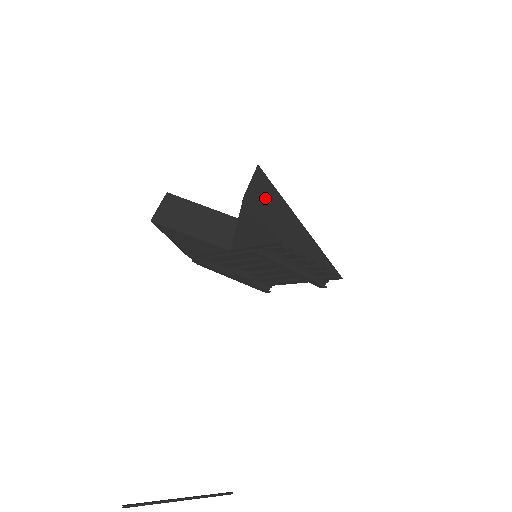
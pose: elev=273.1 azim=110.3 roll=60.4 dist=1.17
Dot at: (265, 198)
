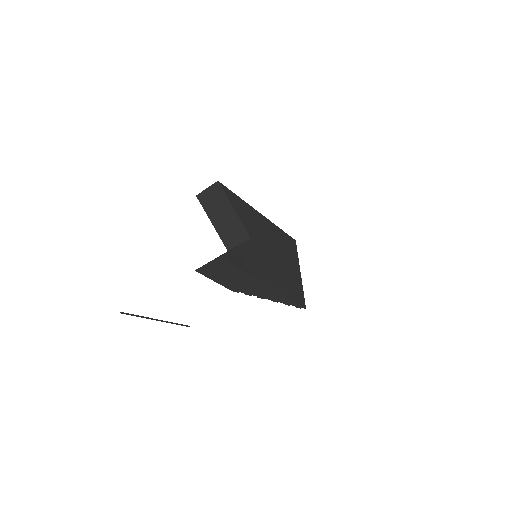
Dot at: (221, 271)
